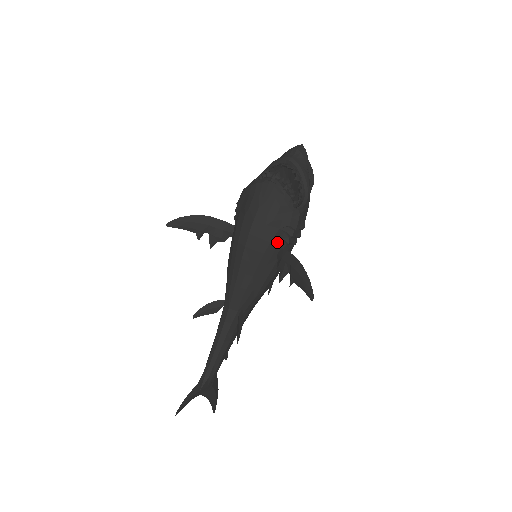
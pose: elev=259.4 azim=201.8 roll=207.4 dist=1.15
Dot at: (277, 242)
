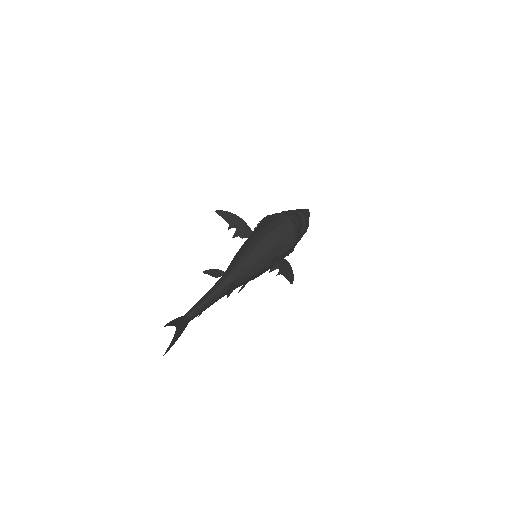
Dot at: (277, 250)
